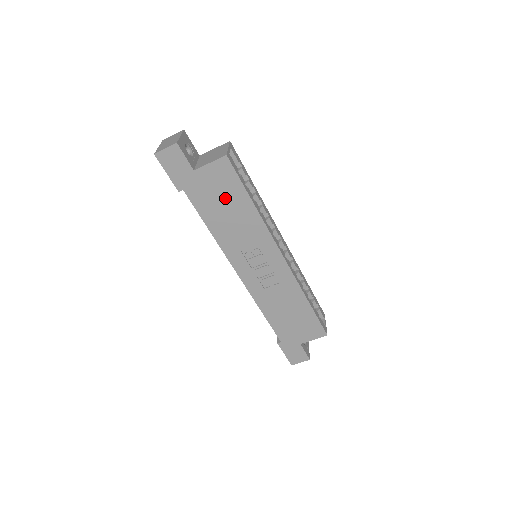
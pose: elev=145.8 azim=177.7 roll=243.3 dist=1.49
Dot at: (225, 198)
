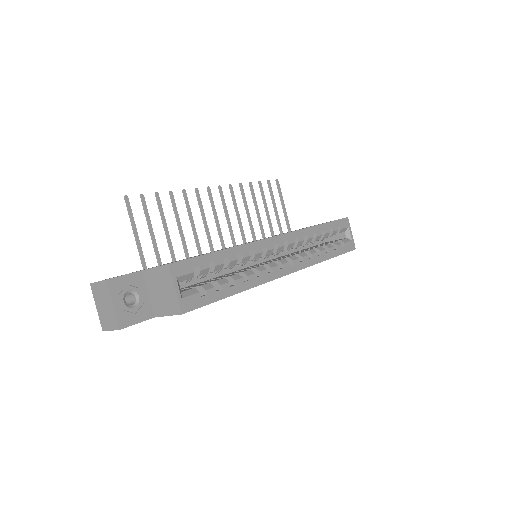
Dot at: occluded
